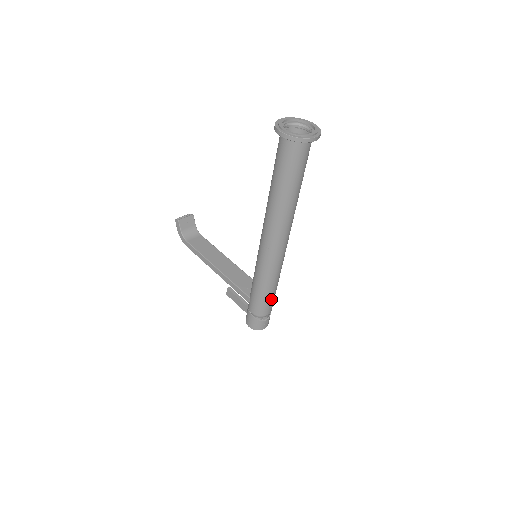
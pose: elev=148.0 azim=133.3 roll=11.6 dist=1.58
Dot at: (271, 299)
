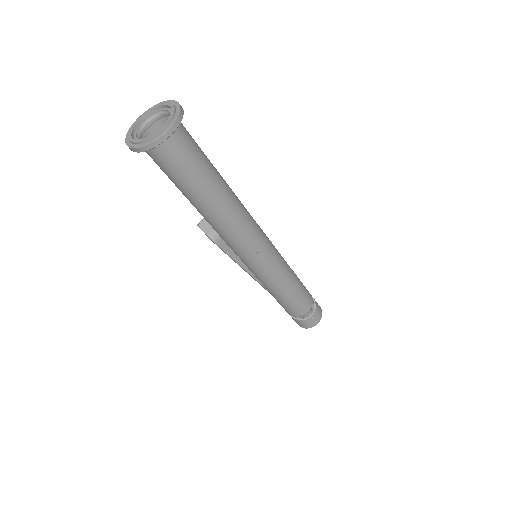
Dot at: (296, 298)
